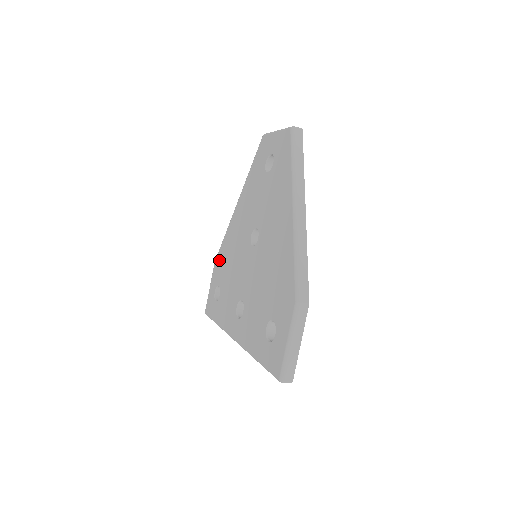
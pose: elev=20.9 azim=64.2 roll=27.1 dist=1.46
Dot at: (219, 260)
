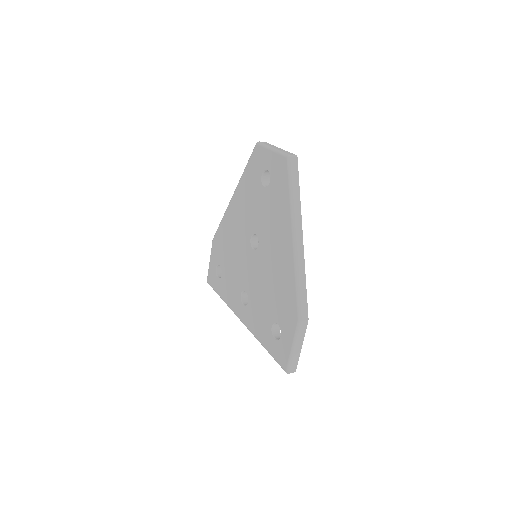
Dot at: (217, 242)
